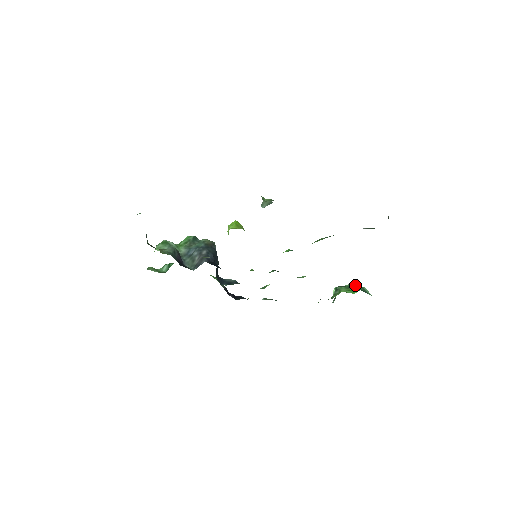
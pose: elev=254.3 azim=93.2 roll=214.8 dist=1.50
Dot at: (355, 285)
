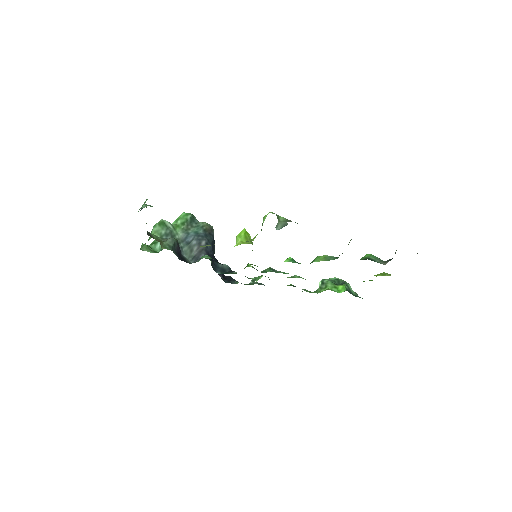
Dot at: (341, 280)
